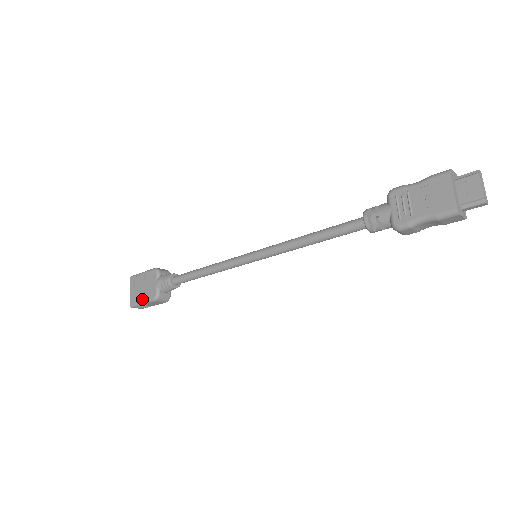
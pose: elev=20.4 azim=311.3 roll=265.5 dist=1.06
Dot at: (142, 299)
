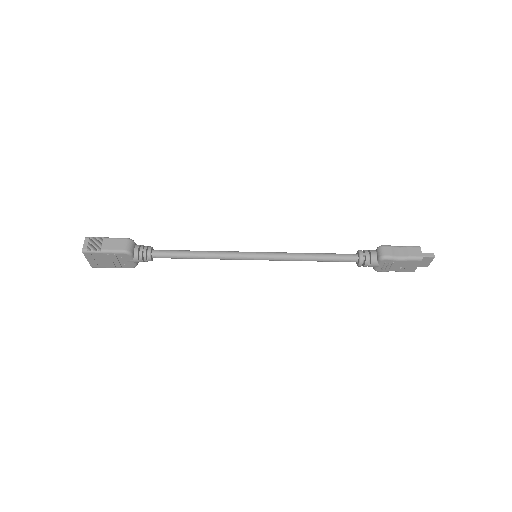
Dot at: (110, 239)
